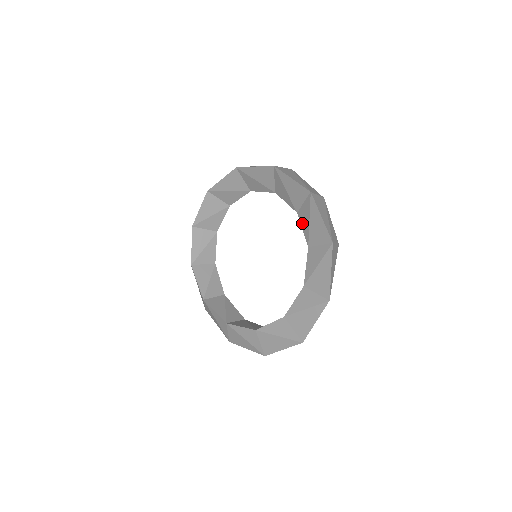
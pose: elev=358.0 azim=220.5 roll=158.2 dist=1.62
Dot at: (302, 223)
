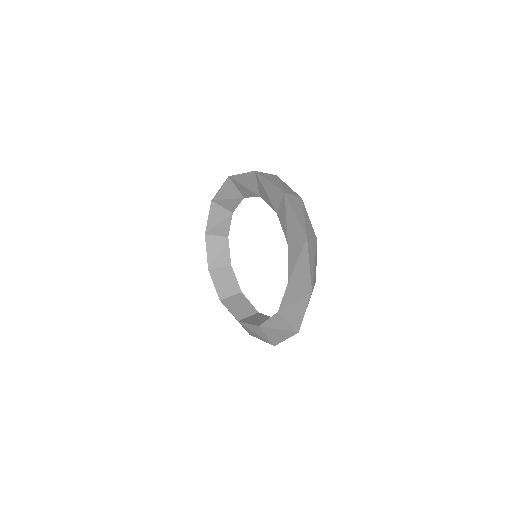
Dot at: (265, 200)
